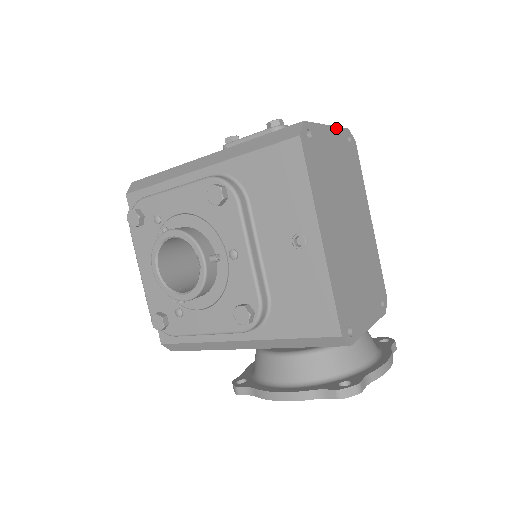
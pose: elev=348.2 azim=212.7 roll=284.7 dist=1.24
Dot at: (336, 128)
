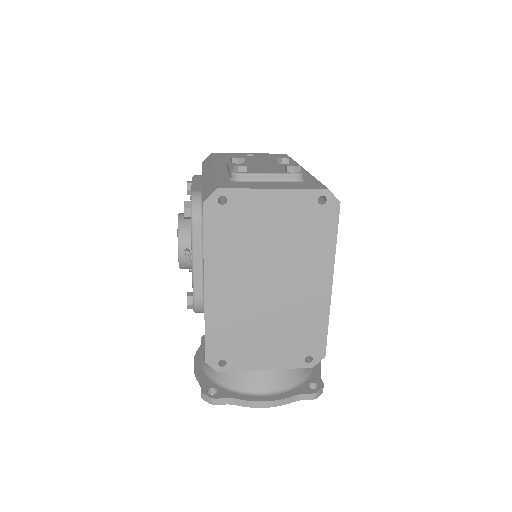
Dot at: (292, 190)
